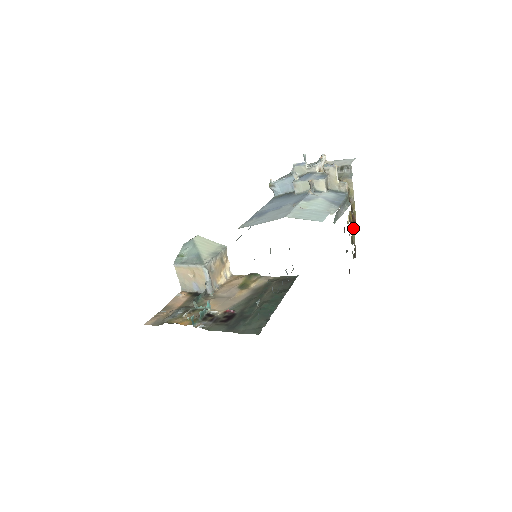
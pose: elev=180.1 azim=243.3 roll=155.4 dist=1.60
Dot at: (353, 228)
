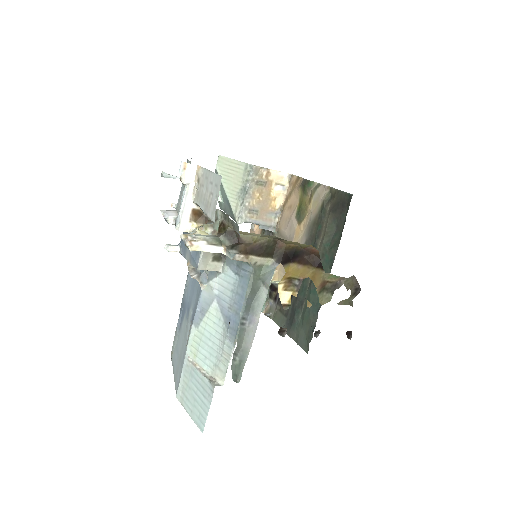
Dot at: (319, 269)
